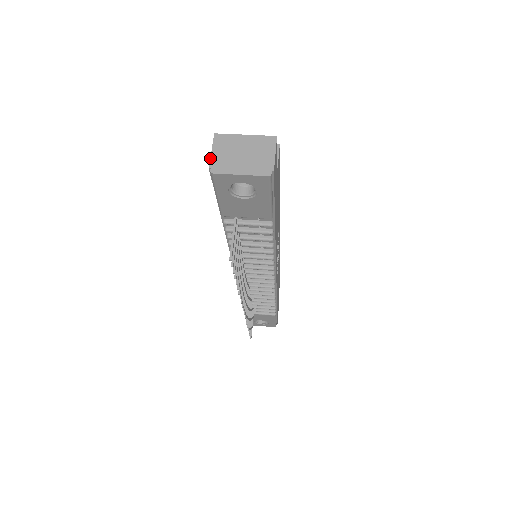
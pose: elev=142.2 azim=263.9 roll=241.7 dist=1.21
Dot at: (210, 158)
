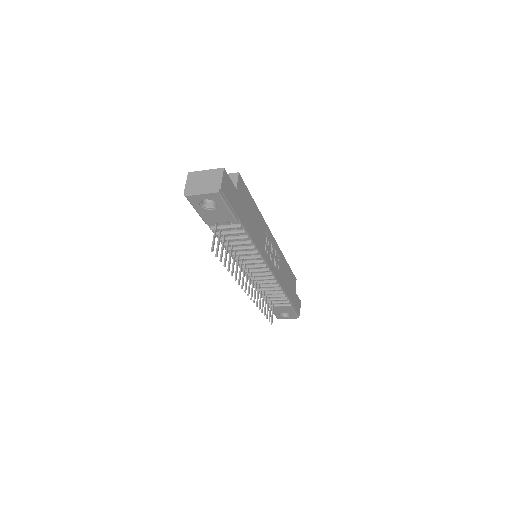
Dot at: (185, 187)
